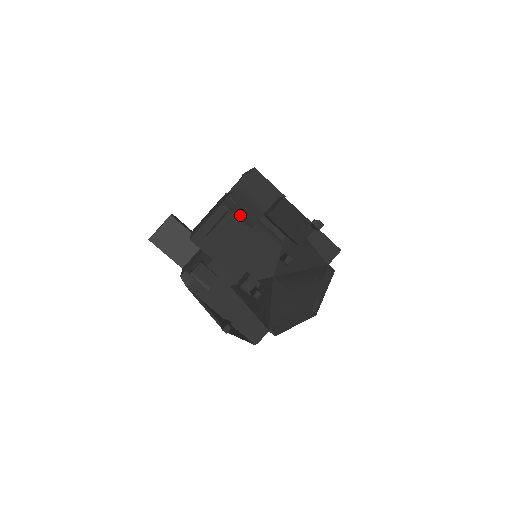
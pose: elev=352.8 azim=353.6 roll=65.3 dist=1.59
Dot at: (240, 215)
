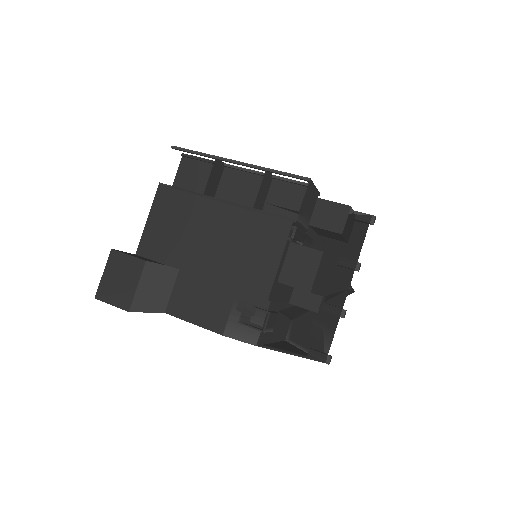
Dot at: (298, 239)
